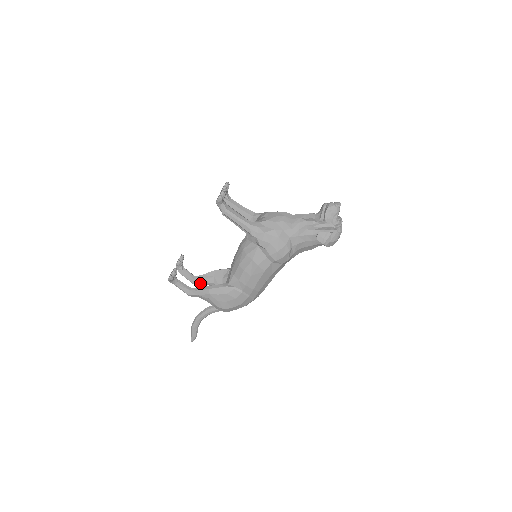
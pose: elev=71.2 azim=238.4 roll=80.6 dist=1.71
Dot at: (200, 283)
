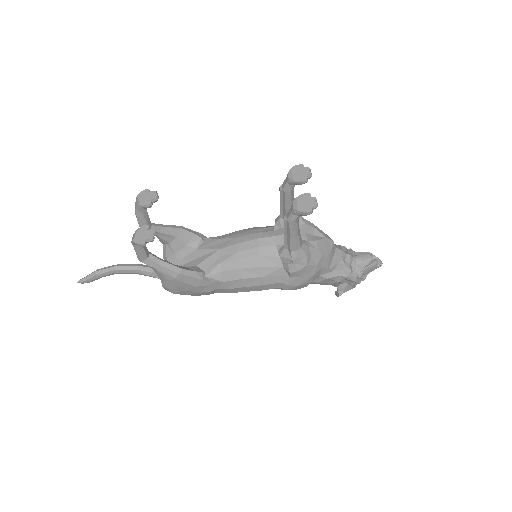
Dot at: occluded
